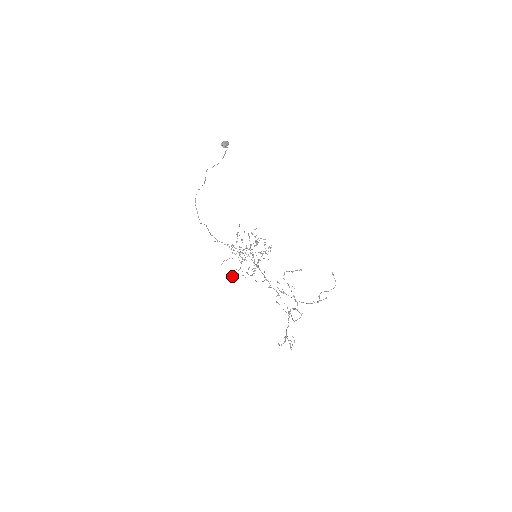
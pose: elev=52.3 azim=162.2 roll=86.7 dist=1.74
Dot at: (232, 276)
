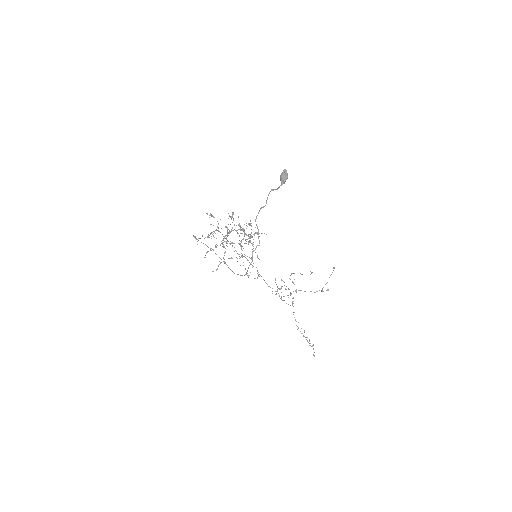
Dot at: occluded
